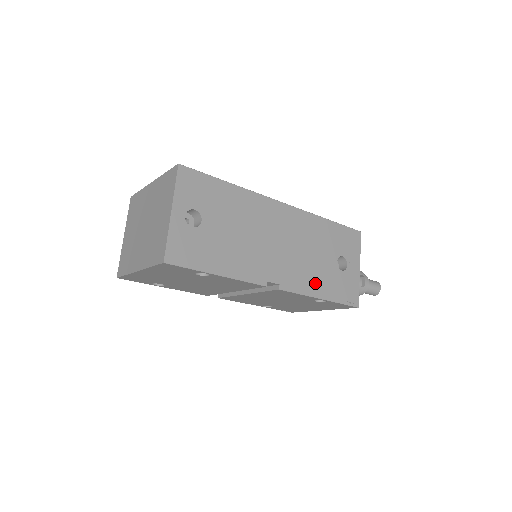
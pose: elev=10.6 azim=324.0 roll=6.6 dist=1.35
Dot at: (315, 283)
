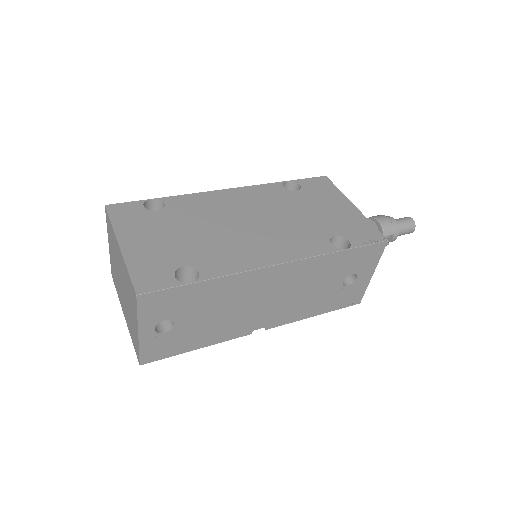
Dot at: (310, 309)
